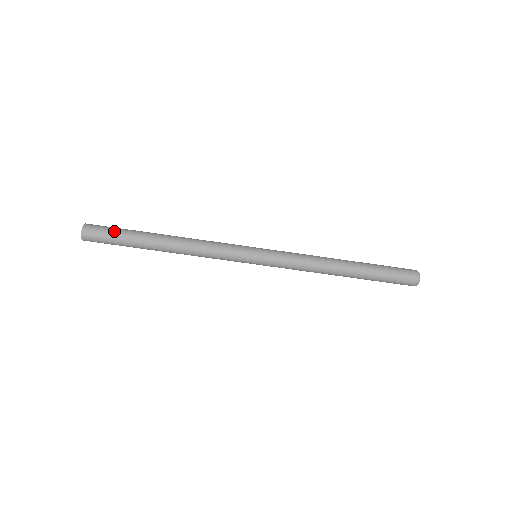
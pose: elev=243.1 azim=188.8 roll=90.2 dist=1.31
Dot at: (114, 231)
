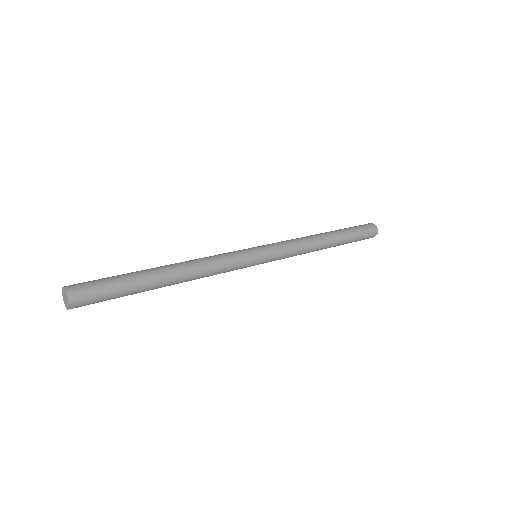
Dot at: (104, 278)
